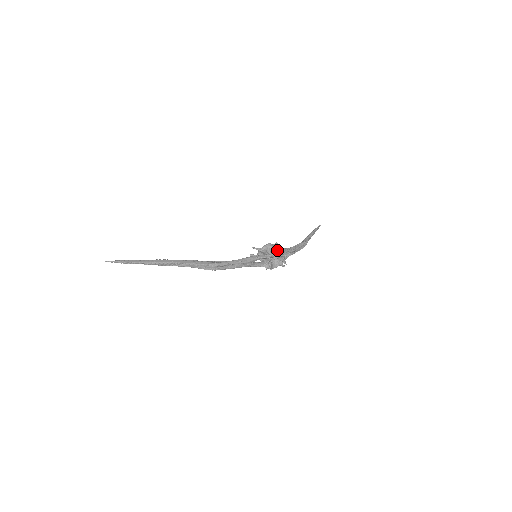
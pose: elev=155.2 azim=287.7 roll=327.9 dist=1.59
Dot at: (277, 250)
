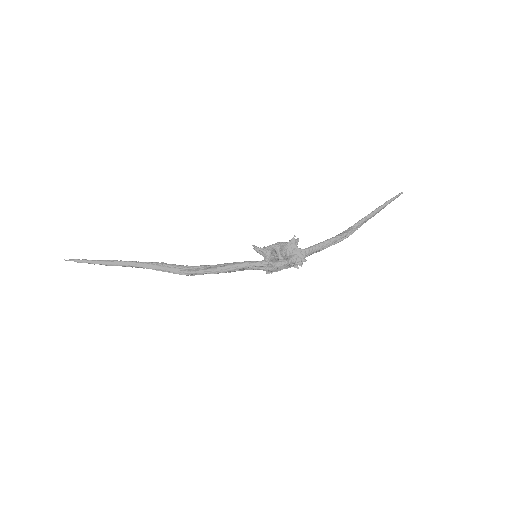
Dot at: (288, 251)
